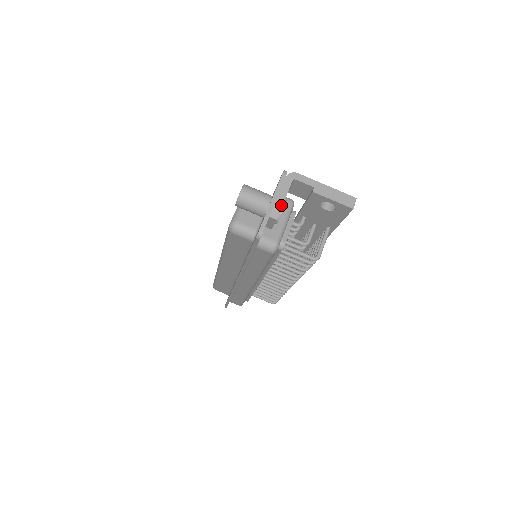
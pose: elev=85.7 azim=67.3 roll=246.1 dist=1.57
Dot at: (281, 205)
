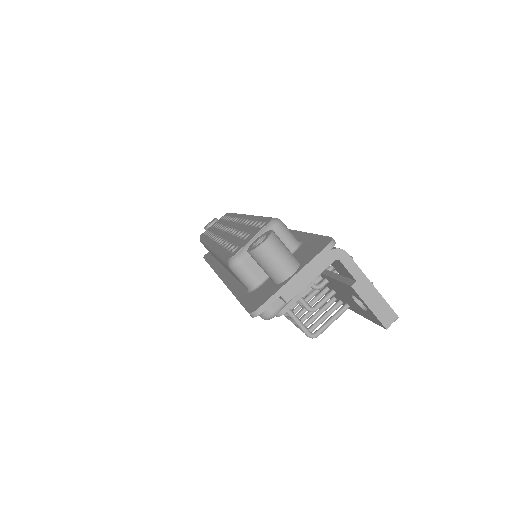
Dot at: (302, 287)
